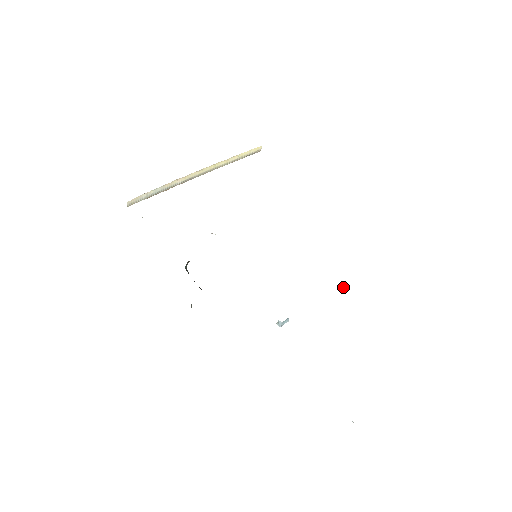
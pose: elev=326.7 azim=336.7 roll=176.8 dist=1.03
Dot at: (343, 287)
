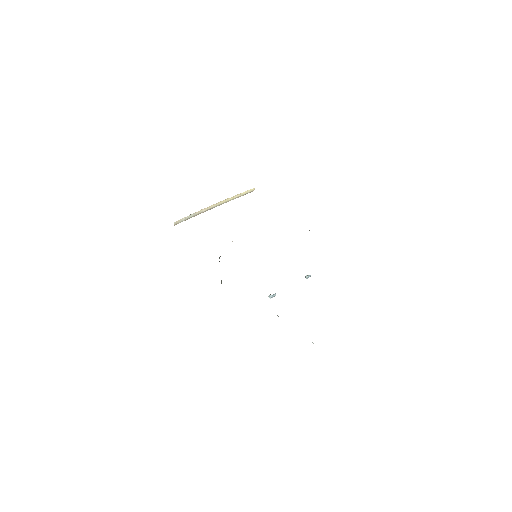
Dot at: (308, 277)
